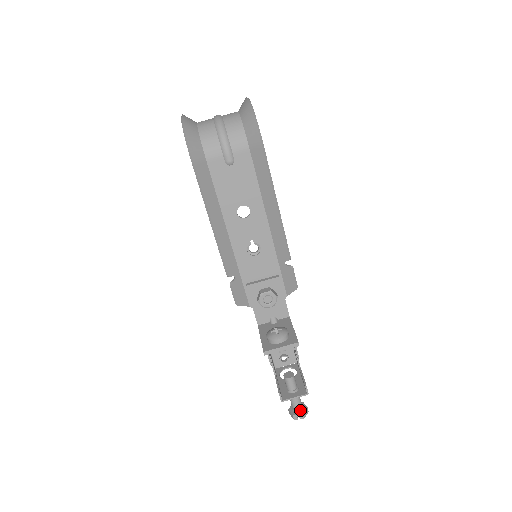
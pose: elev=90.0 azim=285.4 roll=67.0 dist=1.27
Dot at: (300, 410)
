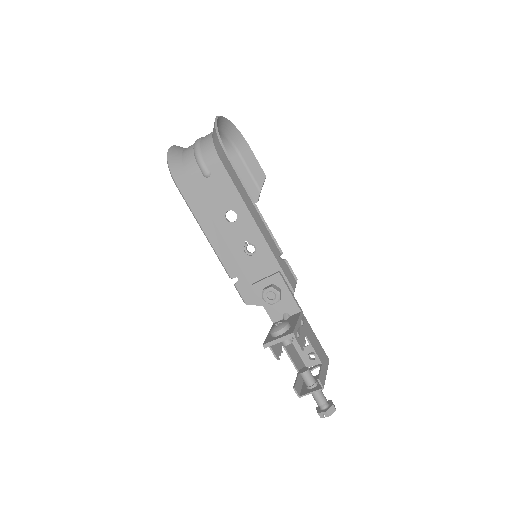
Dot at: (325, 408)
